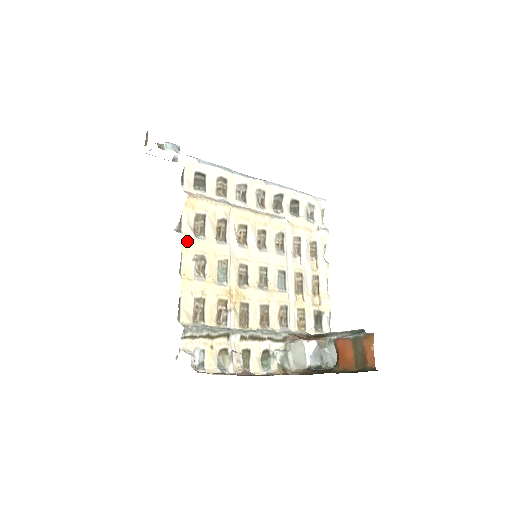
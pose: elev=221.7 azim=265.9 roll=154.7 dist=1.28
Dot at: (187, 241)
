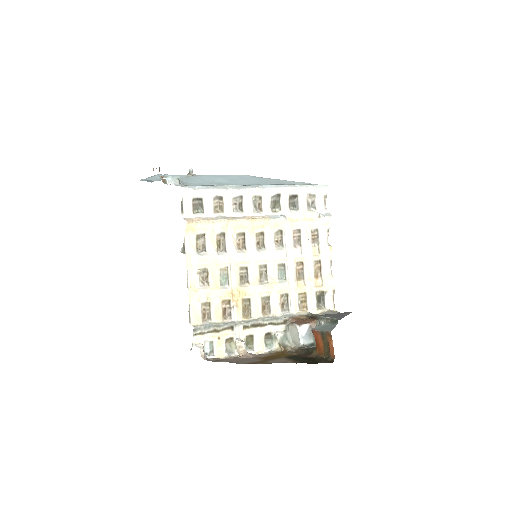
Dot at: (191, 259)
